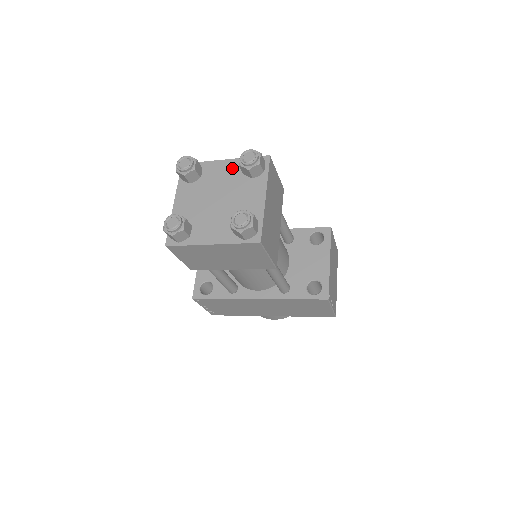
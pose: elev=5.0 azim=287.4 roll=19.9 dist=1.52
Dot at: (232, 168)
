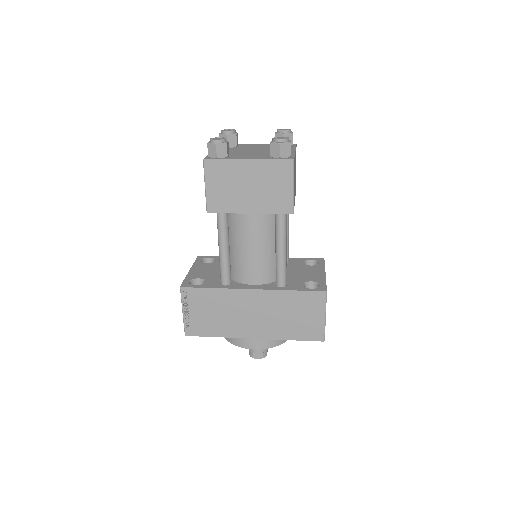
Dot at: (264, 145)
